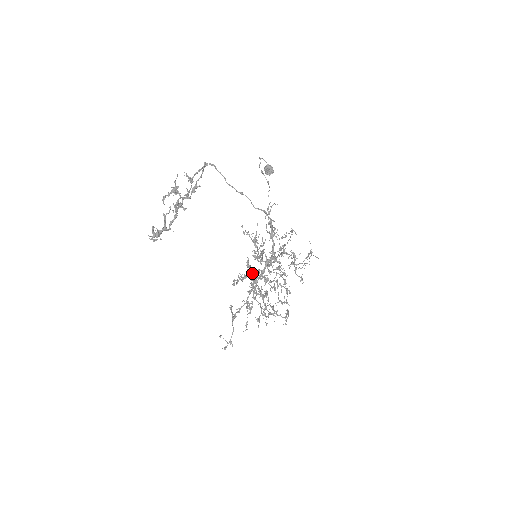
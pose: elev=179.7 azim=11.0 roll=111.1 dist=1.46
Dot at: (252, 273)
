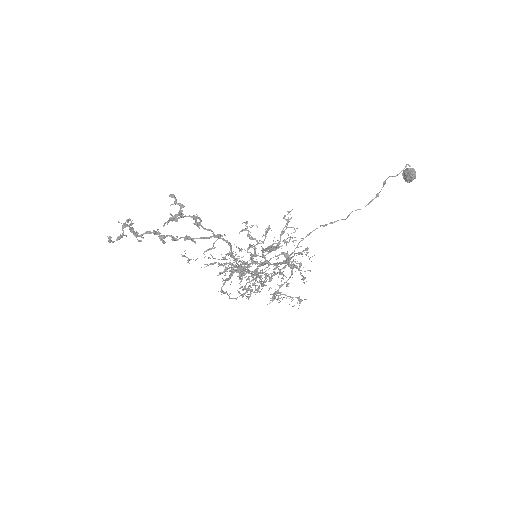
Dot at: (258, 242)
